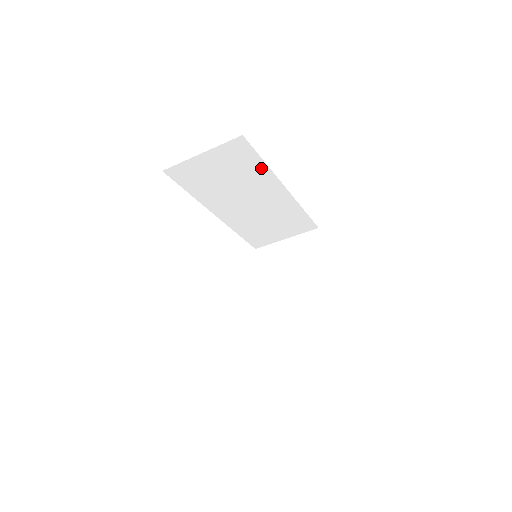
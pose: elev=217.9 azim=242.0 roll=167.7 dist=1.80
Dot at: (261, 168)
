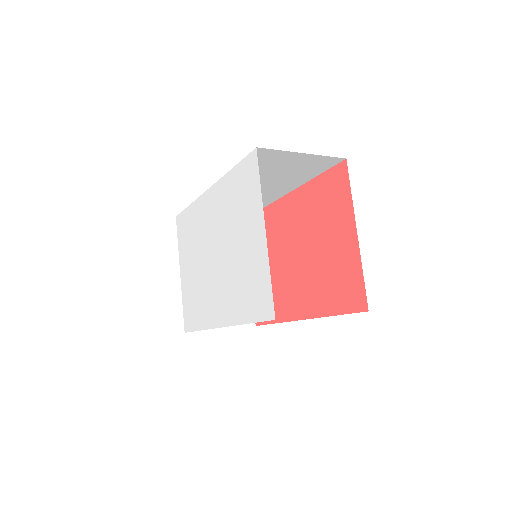
Dot at: (306, 178)
